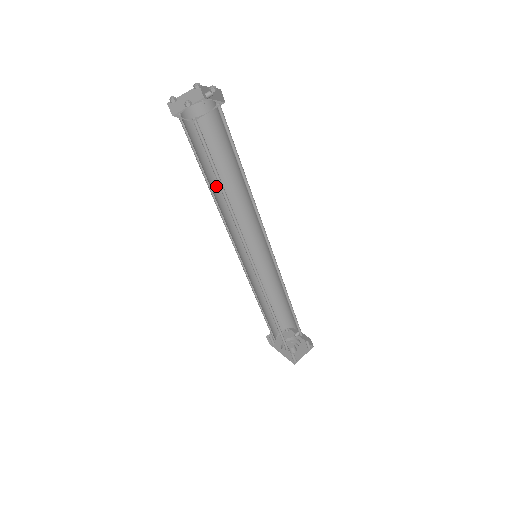
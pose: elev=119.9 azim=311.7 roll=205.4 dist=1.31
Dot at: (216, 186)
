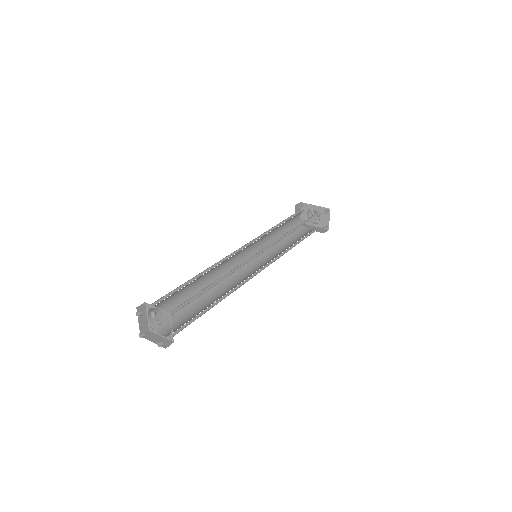
Dot at: (200, 287)
